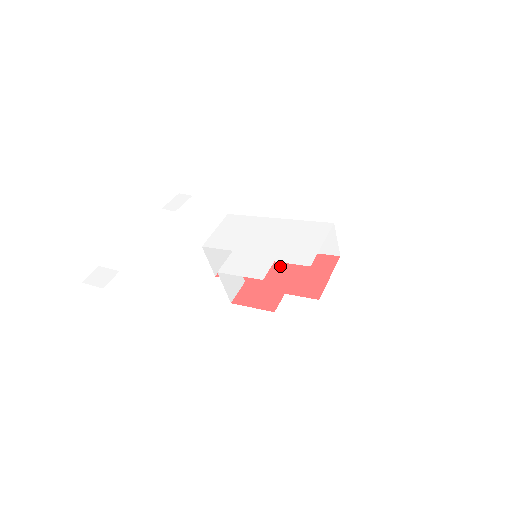
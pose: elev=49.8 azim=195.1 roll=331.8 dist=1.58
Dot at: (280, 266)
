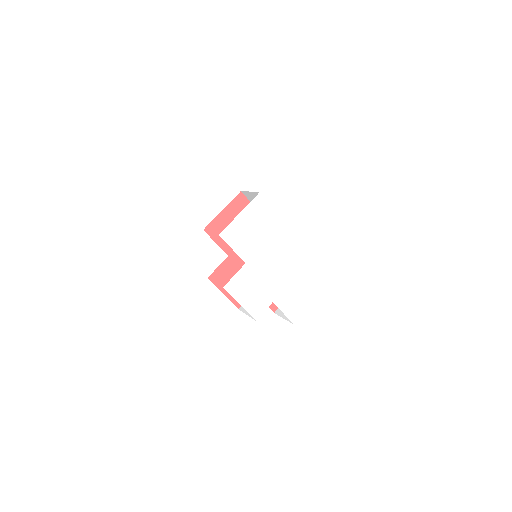
Dot at: occluded
